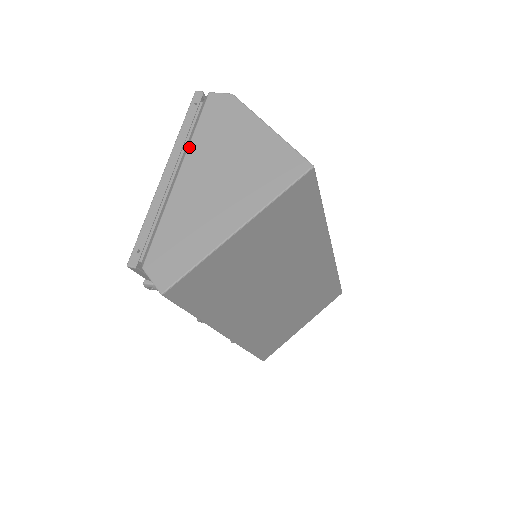
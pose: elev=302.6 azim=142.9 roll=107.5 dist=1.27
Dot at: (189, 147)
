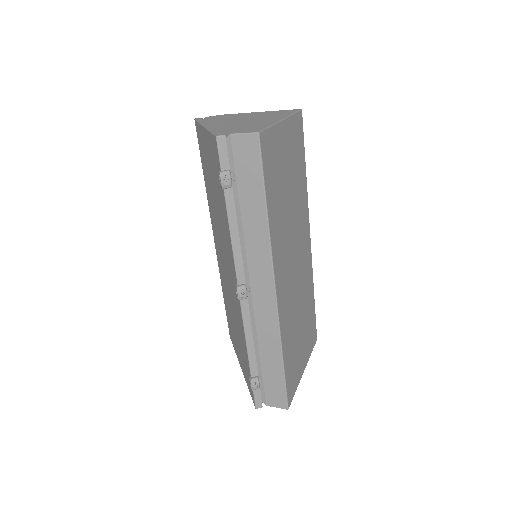
Dot at: (213, 121)
